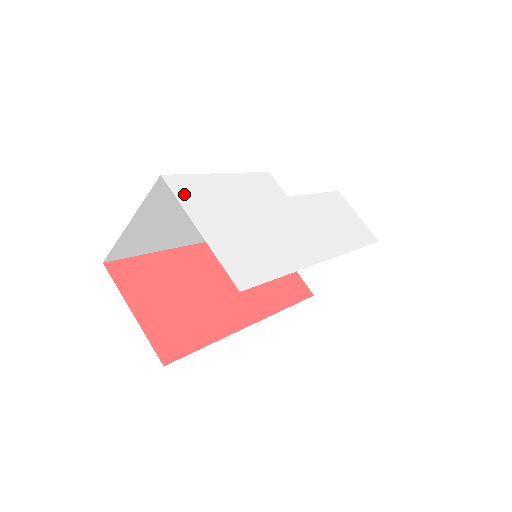
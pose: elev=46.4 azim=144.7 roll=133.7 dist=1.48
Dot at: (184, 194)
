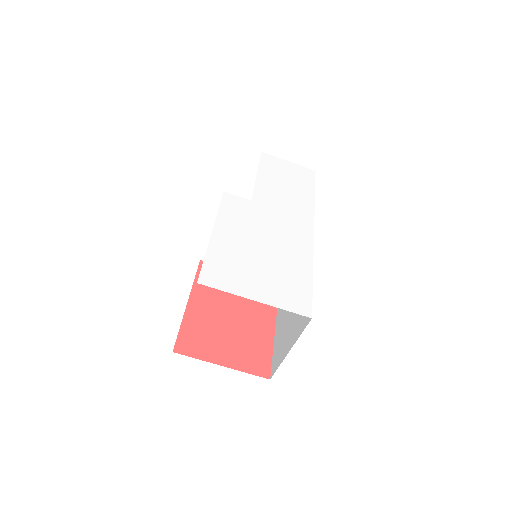
Dot at: (221, 282)
